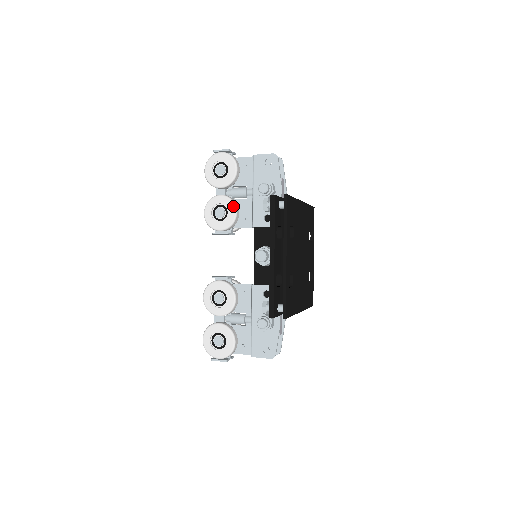
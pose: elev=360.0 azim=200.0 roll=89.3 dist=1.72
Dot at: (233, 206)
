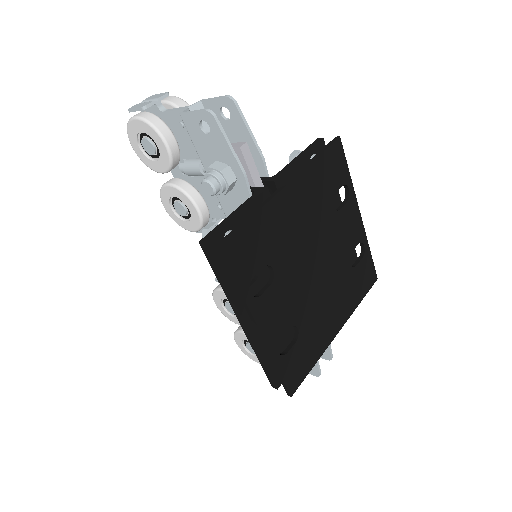
Dot at: (190, 202)
